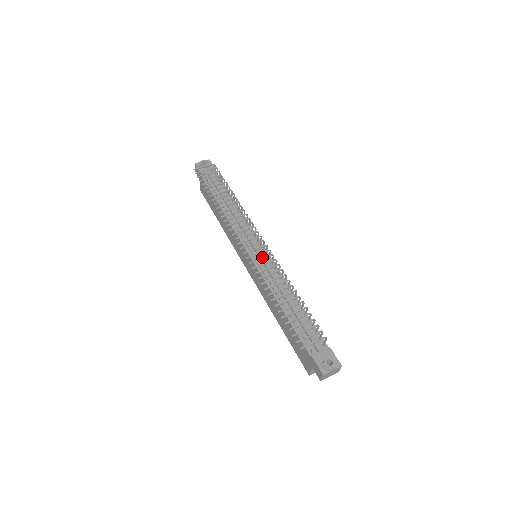
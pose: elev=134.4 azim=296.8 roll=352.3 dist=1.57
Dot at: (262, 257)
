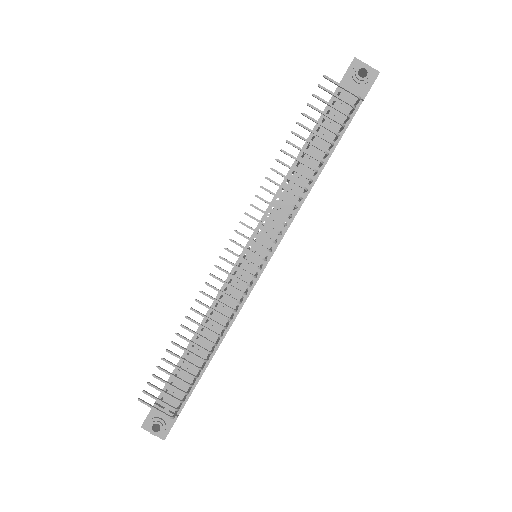
Dot at: occluded
